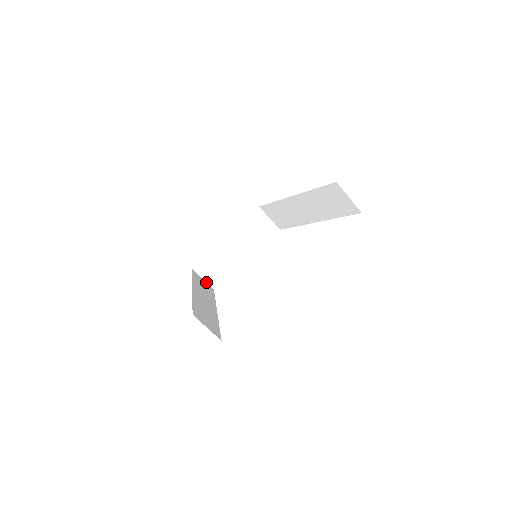
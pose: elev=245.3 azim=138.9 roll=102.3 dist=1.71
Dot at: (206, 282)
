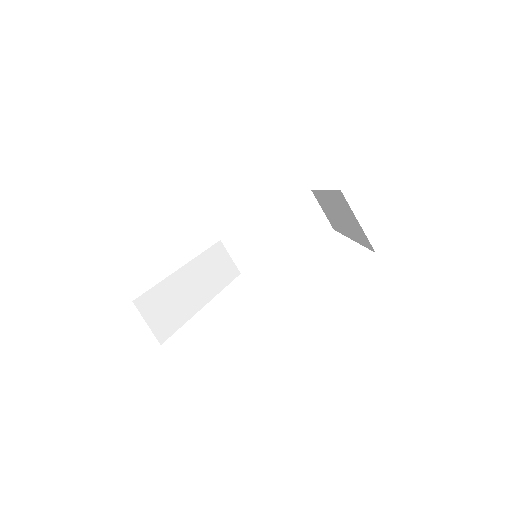
Dot at: (233, 262)
